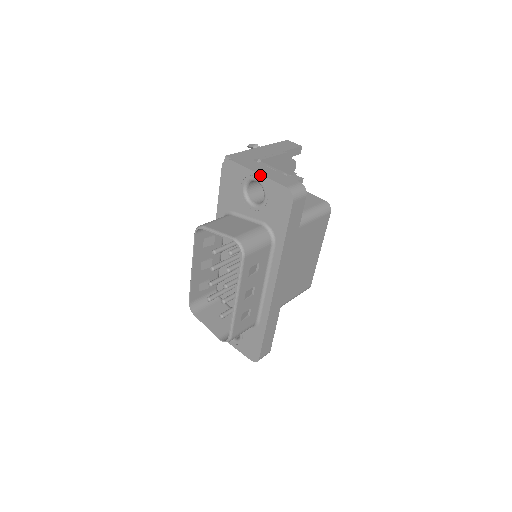
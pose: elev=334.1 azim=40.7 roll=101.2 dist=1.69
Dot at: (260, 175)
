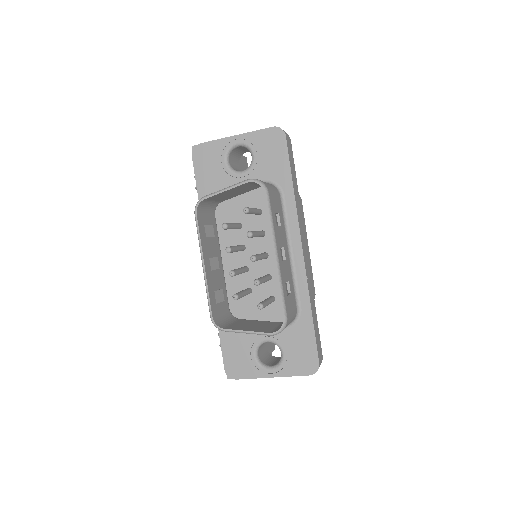
Dot at: (240, 135)
